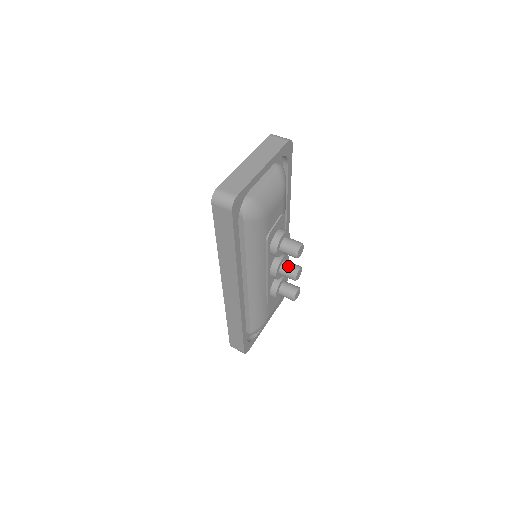
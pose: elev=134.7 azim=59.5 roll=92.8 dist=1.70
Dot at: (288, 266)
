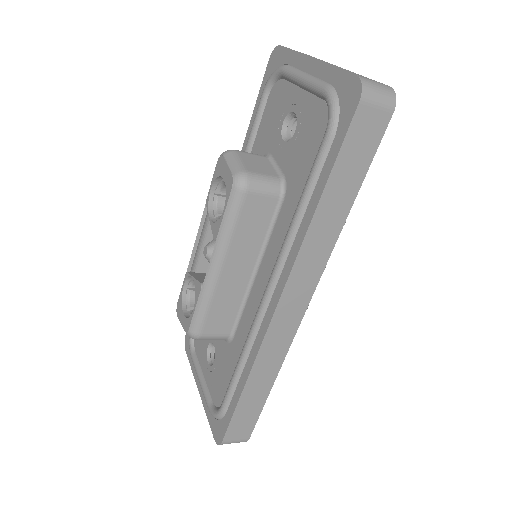
Dot at: occluded
